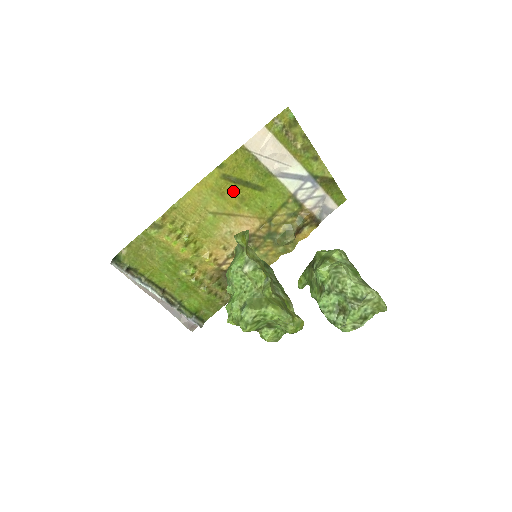
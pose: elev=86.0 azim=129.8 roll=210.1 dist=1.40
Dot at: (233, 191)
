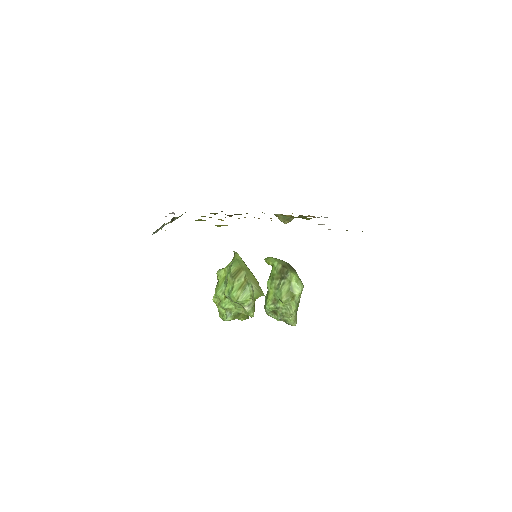
Dot at: occluded
